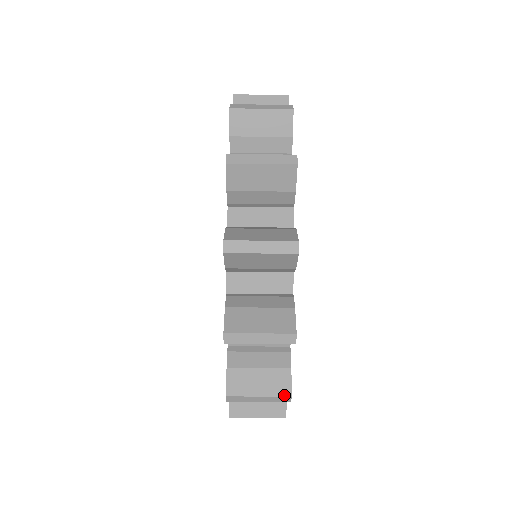
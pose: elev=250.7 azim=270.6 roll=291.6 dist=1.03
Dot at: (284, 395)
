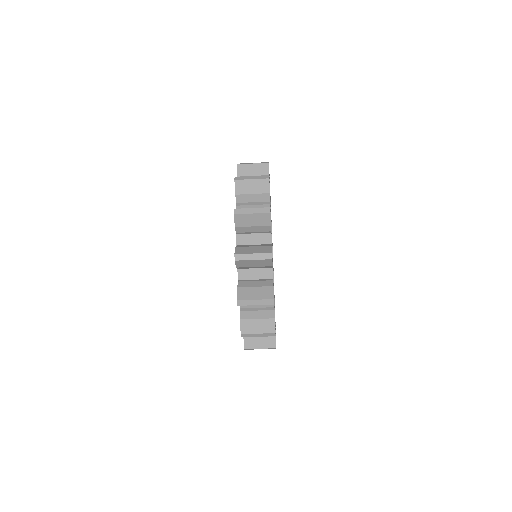
Dot at: (272, 348)
